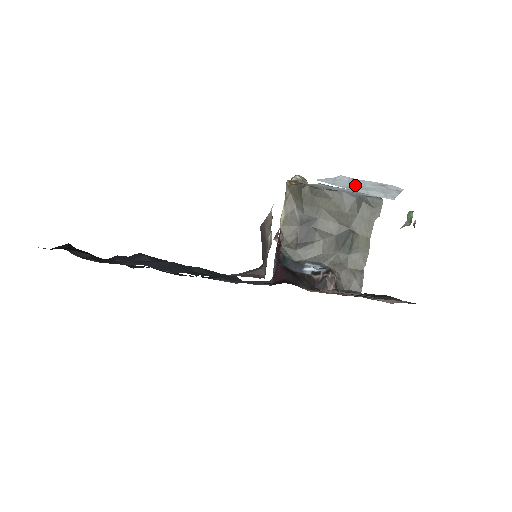
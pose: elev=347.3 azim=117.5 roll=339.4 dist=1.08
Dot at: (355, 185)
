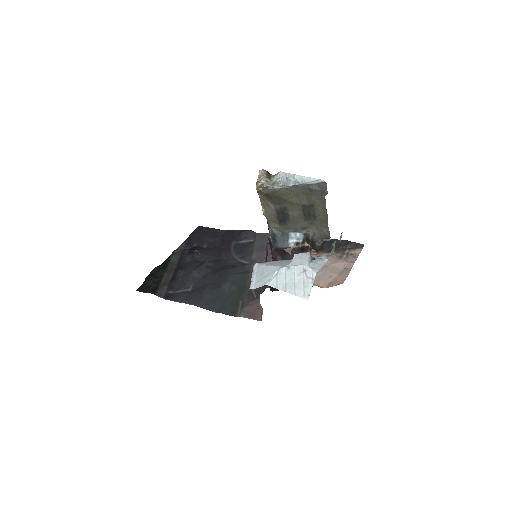
Dot at: (289, 279)
